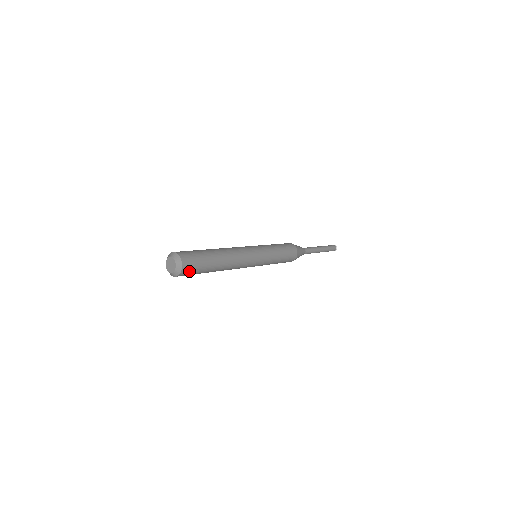
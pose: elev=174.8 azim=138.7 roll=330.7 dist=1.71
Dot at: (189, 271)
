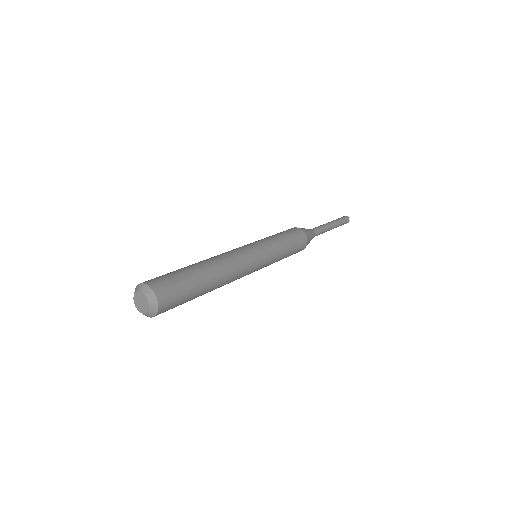
Dot at: (166, 310)
